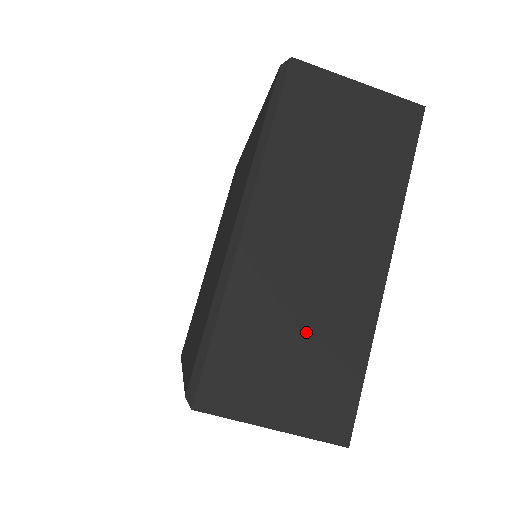
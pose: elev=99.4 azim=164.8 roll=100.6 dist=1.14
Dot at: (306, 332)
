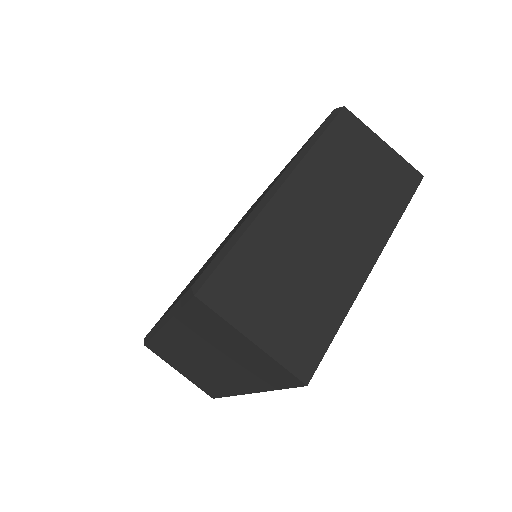
Dot at: (301, 281)
